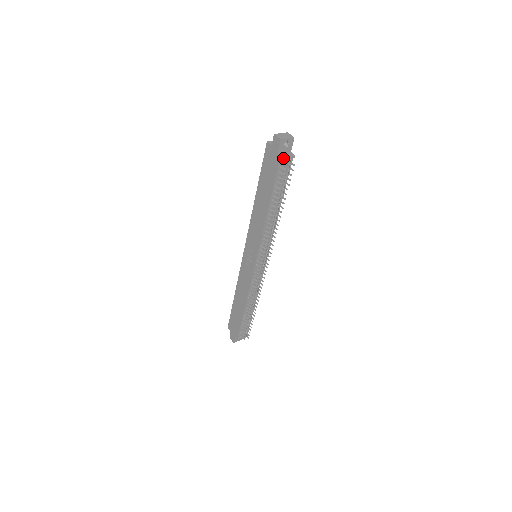
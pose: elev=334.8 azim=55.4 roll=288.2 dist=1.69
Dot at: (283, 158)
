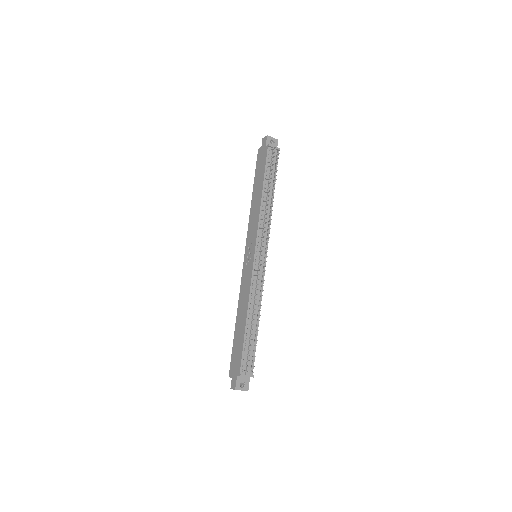
Dot at: (270, 145)
